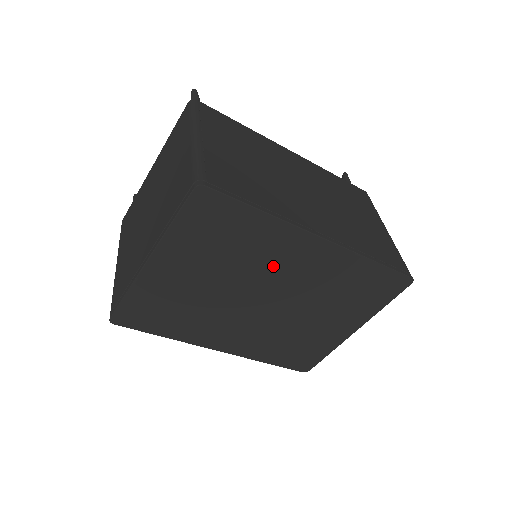
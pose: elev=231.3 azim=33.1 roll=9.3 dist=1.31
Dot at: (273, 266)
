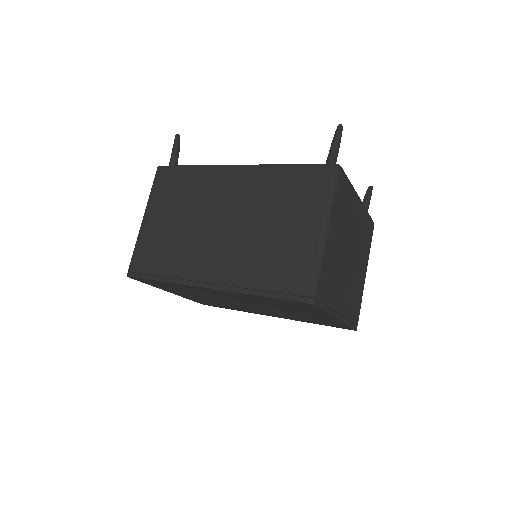
Dot at: (214, 295)
